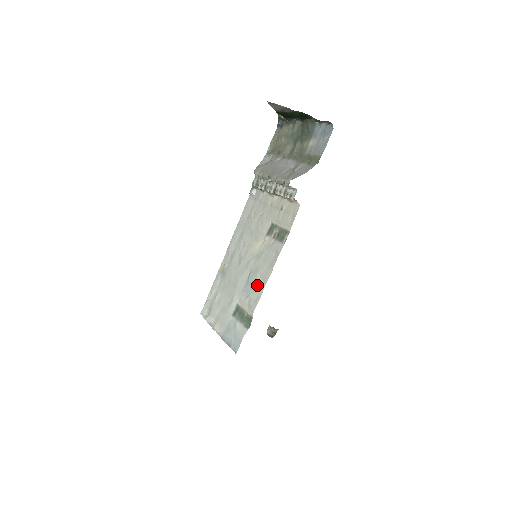
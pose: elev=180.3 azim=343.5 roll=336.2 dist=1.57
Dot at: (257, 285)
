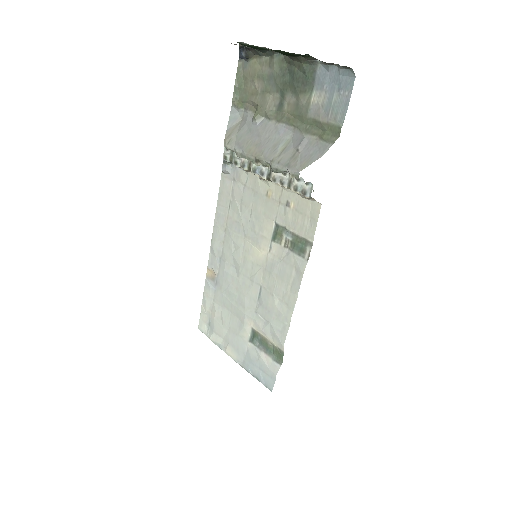
Dot at: (278, 311)
